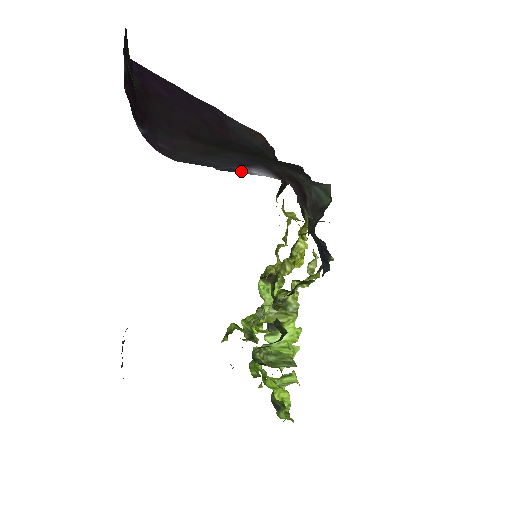
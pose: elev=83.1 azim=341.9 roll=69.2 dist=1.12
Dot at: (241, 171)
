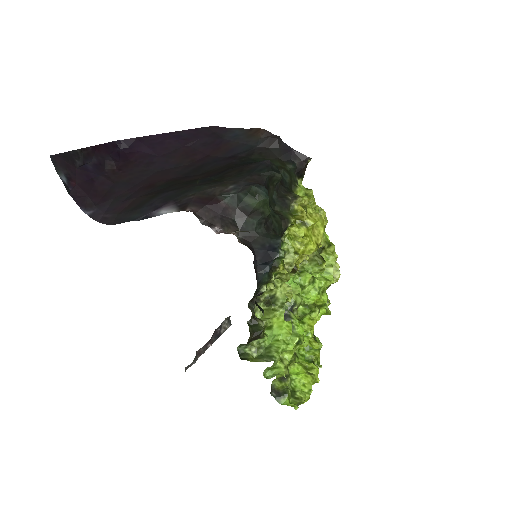
Dot at: (152, 215)
